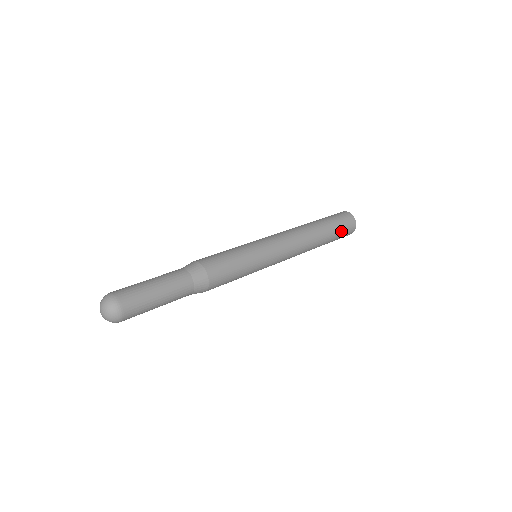
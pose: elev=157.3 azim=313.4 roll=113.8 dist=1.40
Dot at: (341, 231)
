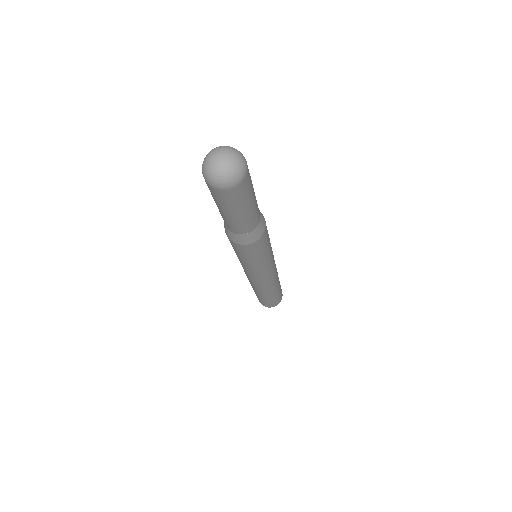
Dot at: occluded
